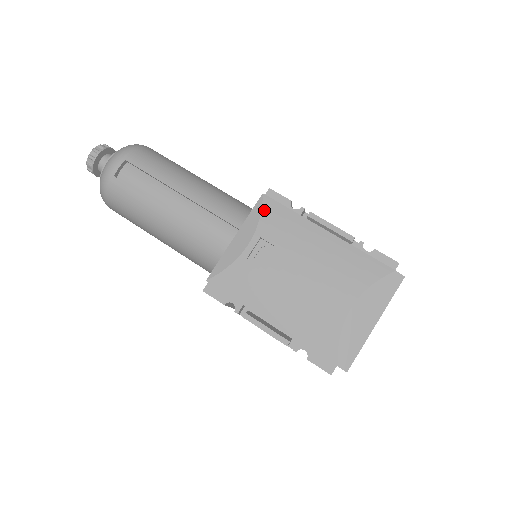
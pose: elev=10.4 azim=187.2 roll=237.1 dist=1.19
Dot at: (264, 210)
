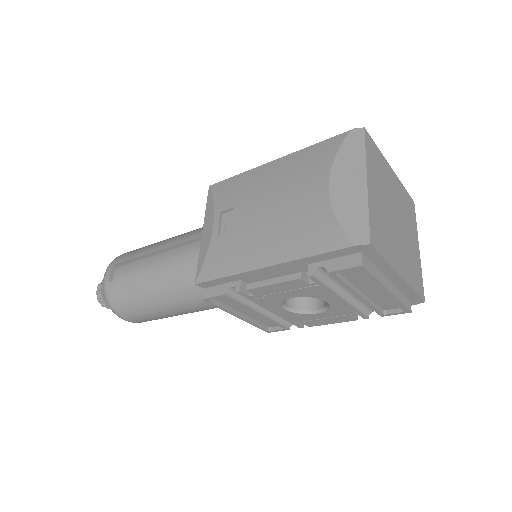
Dot at: (214, 194)
